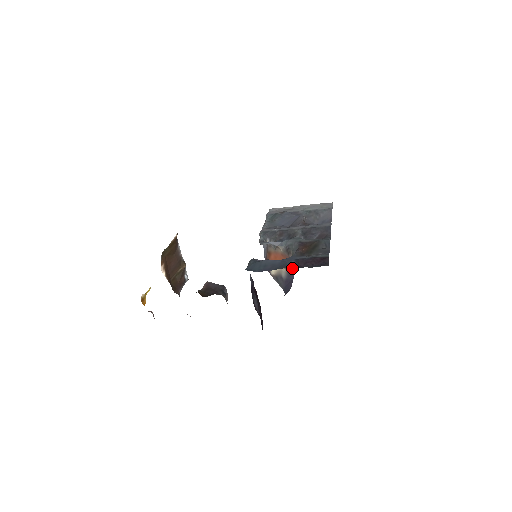
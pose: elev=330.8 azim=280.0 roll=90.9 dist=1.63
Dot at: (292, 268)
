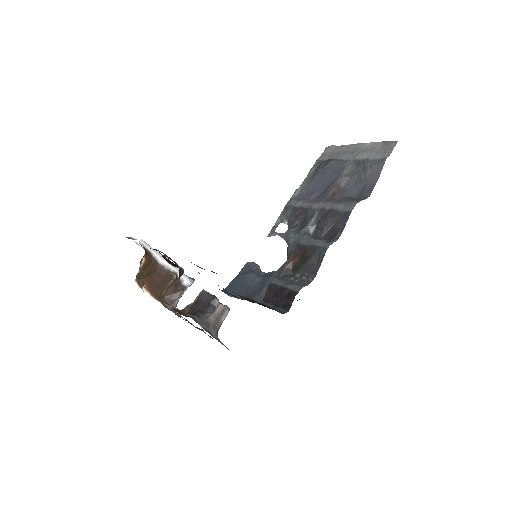
Dot at: occluded
